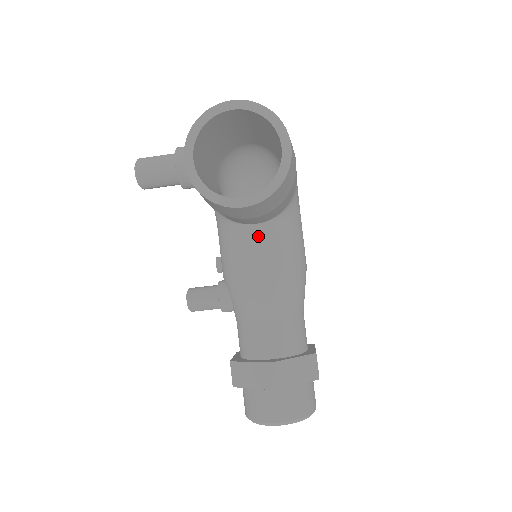
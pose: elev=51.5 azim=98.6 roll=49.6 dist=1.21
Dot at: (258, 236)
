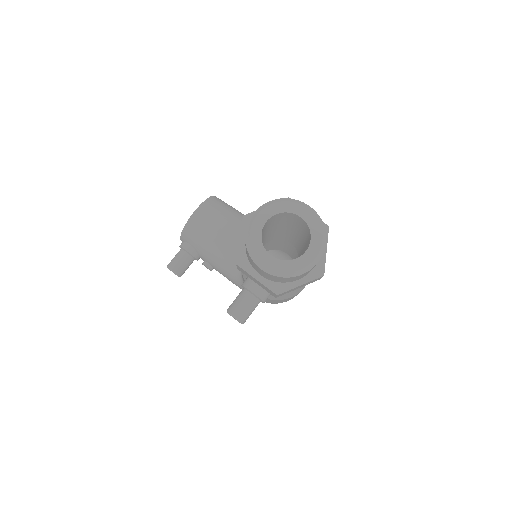
Dot at: occluded
